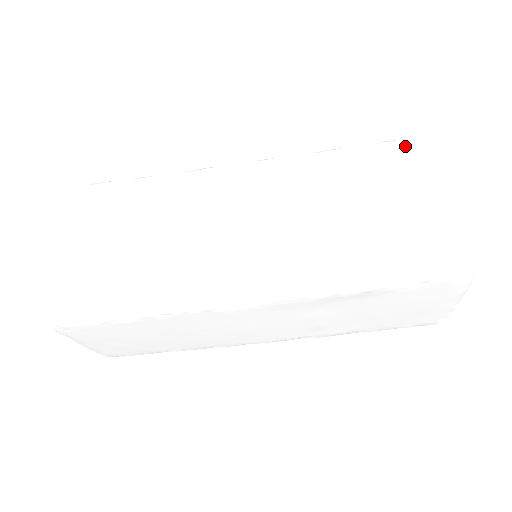
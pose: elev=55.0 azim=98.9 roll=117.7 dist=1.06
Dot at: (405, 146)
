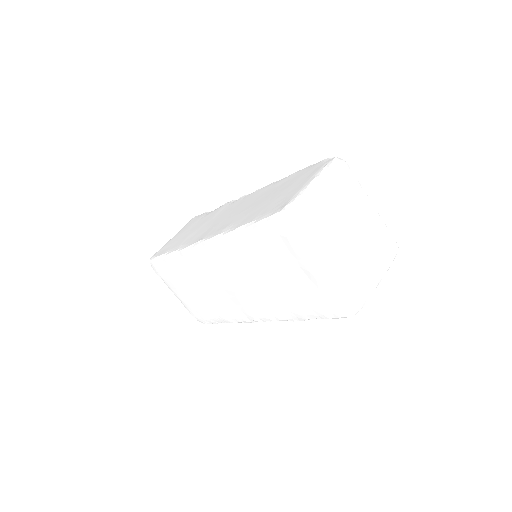
Dot at: (273, 229)
